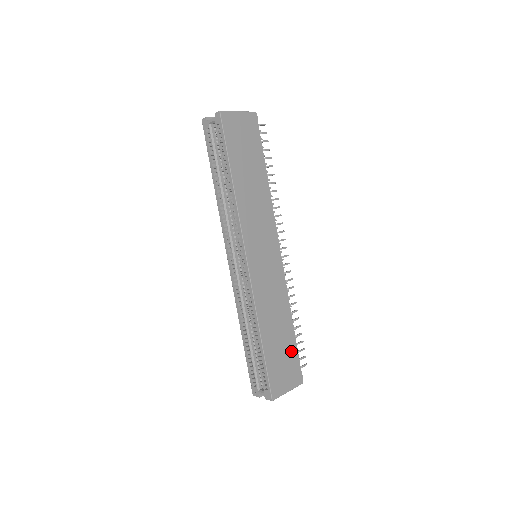
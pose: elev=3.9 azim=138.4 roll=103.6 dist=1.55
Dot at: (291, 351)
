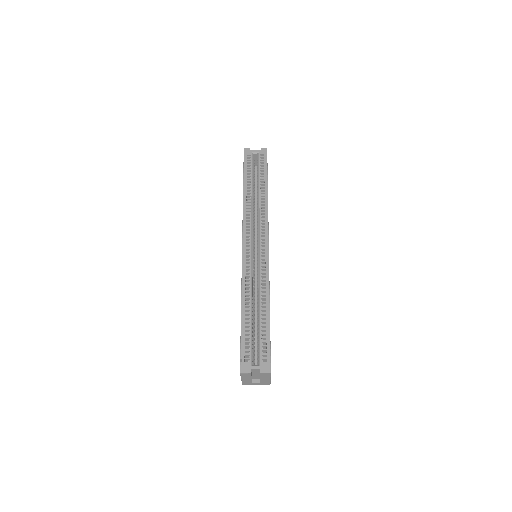
Dot at: occluded
